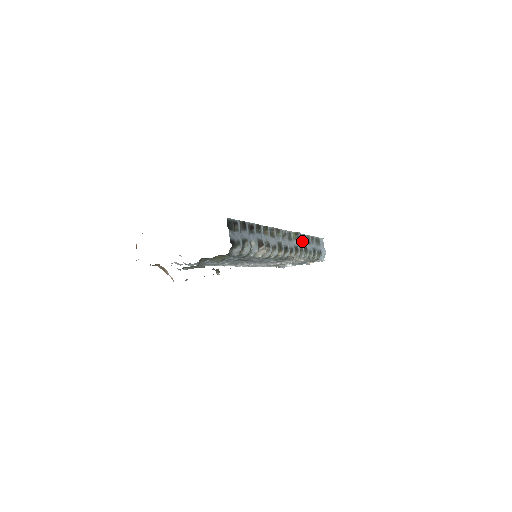
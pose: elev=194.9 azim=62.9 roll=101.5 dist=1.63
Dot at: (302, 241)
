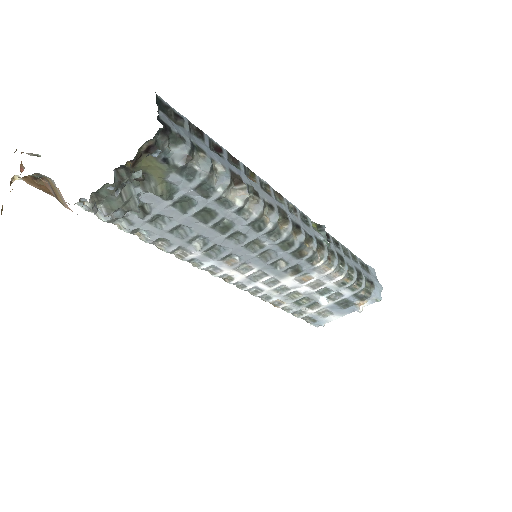
Dot at: (332, 243)
